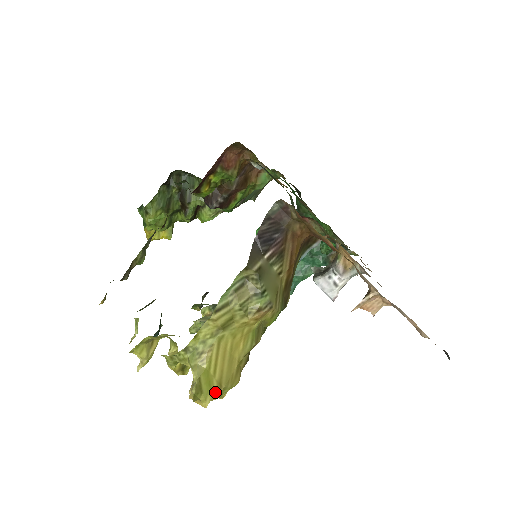
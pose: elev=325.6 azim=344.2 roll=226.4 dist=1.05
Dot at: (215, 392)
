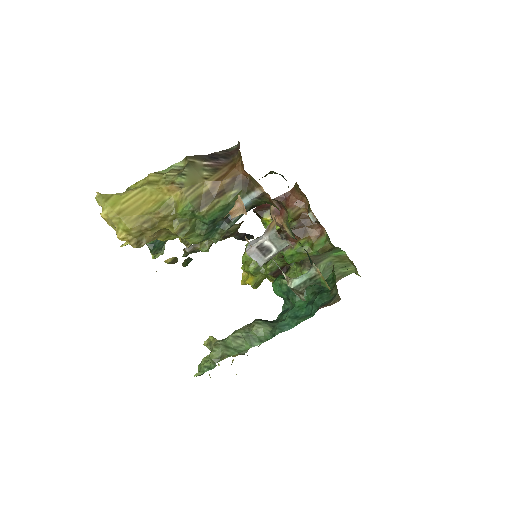
Dot at: (113, 212)
